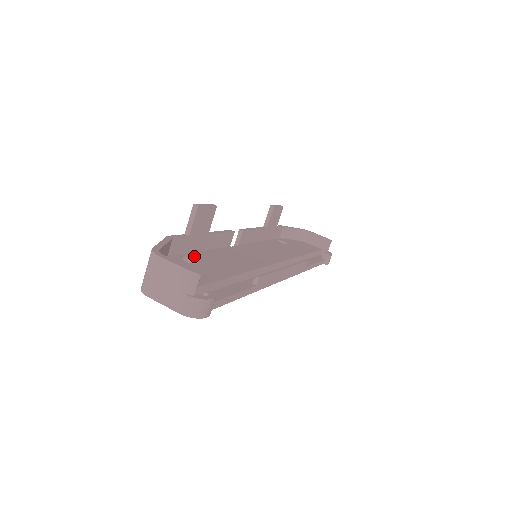
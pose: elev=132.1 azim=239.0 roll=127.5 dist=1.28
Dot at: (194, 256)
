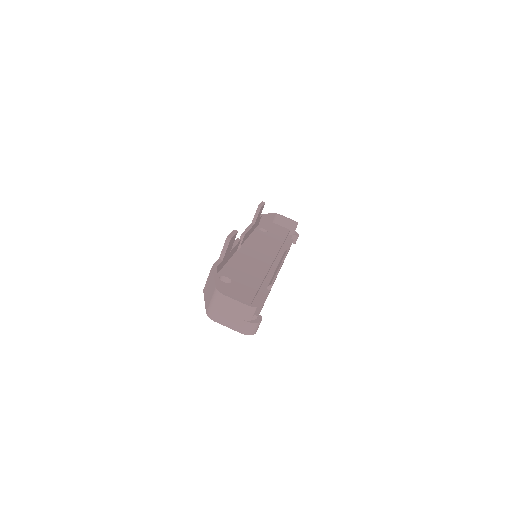
Dot at: (225, 273)
